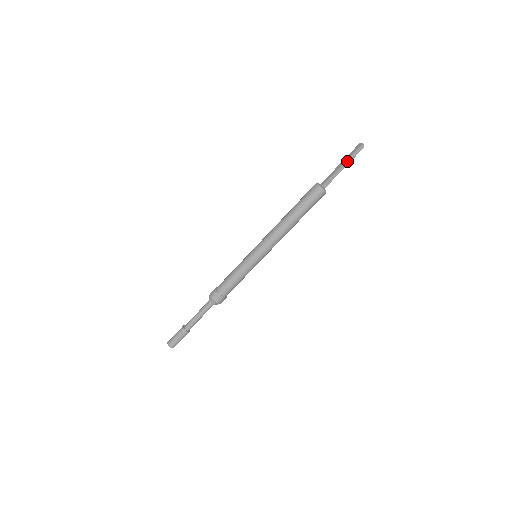
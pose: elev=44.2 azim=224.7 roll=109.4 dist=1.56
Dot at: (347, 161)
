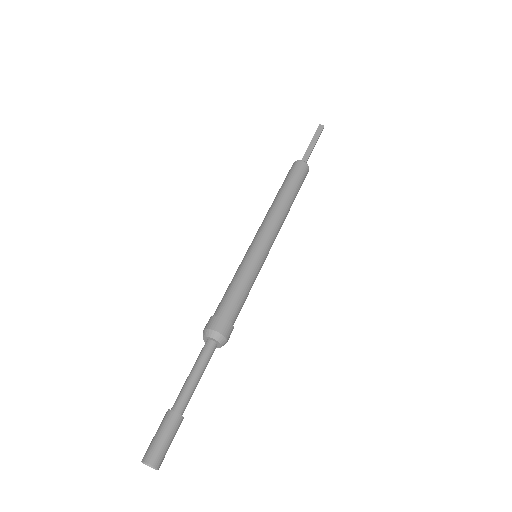
Dot at: occluded
